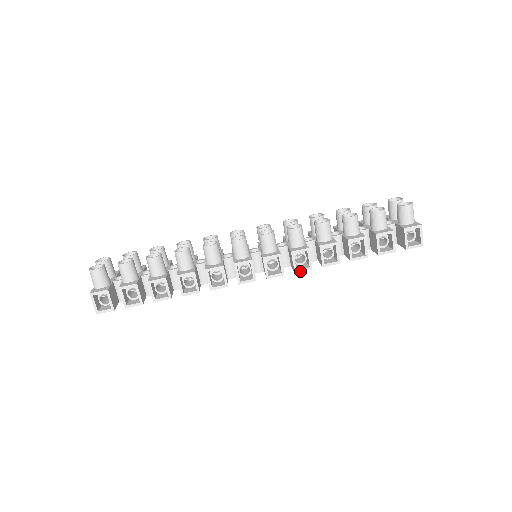
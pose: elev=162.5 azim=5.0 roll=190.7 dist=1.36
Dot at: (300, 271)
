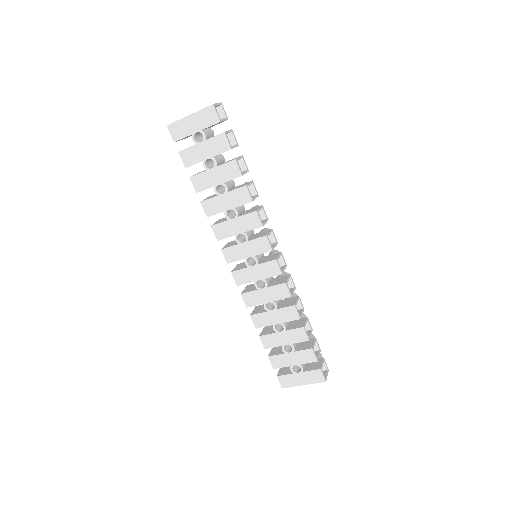
Dot at: (288, 287)
